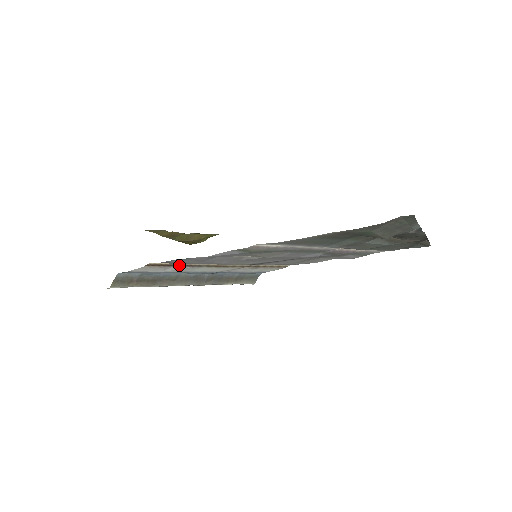
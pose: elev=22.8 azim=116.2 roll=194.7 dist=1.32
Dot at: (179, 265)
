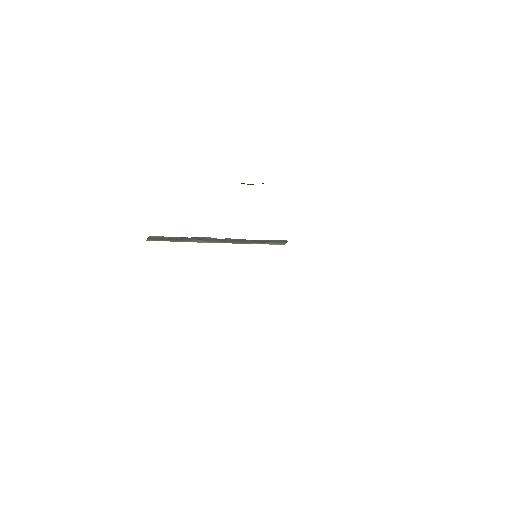
Dot at: occluded
